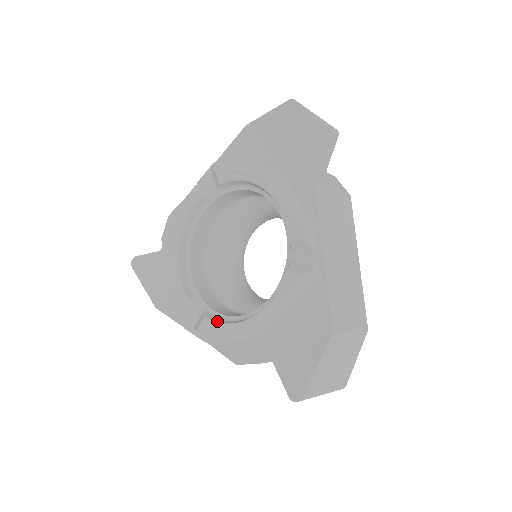
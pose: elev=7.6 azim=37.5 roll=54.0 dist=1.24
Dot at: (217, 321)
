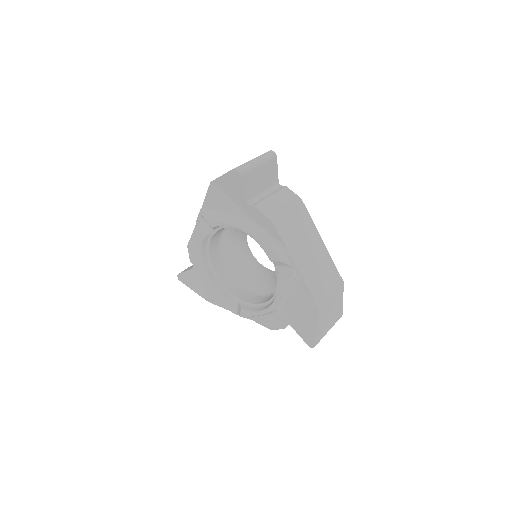
Dot at: (250, 310)
